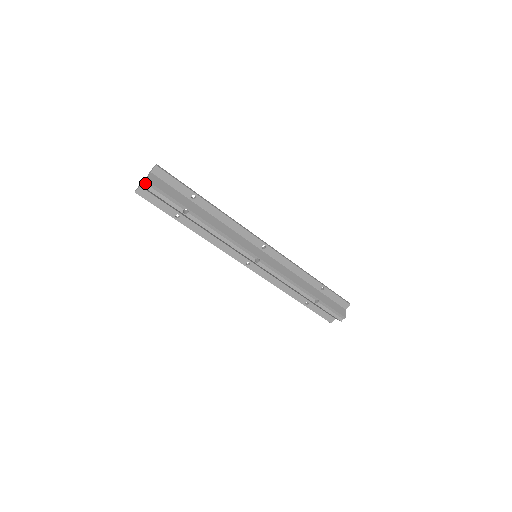
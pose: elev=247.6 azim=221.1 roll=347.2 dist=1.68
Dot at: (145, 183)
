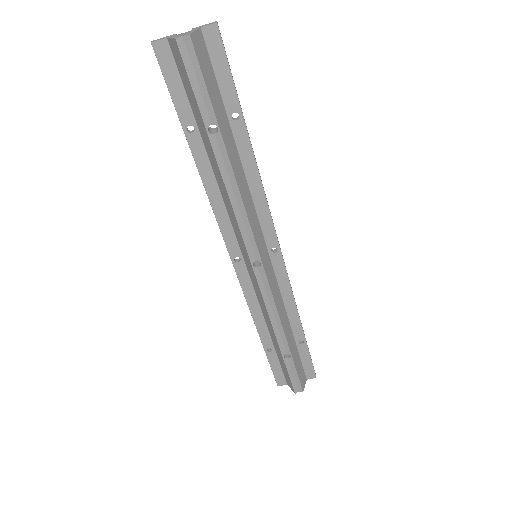
Dot at: (183, 37)
